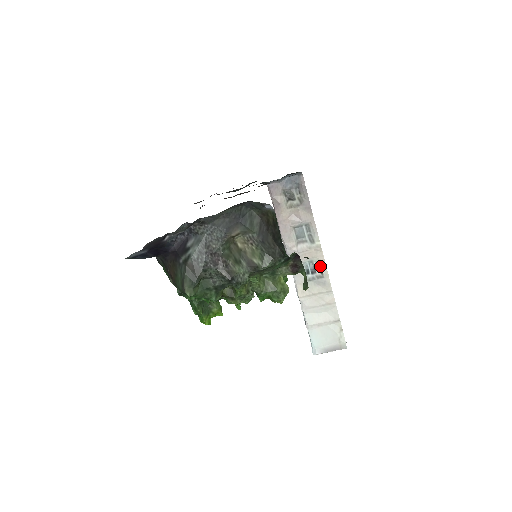
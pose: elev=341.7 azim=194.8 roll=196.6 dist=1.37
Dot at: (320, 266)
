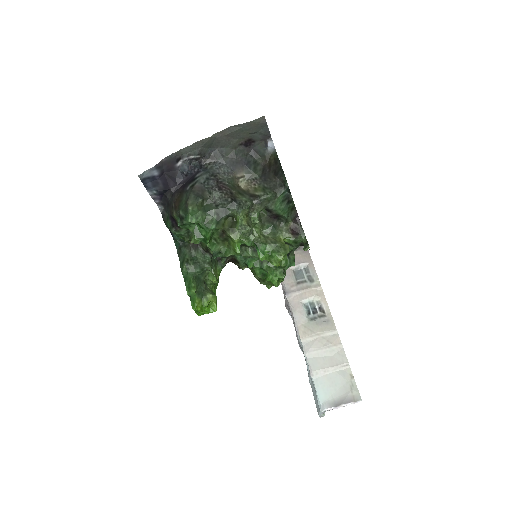
Dot at: (321, 305)
